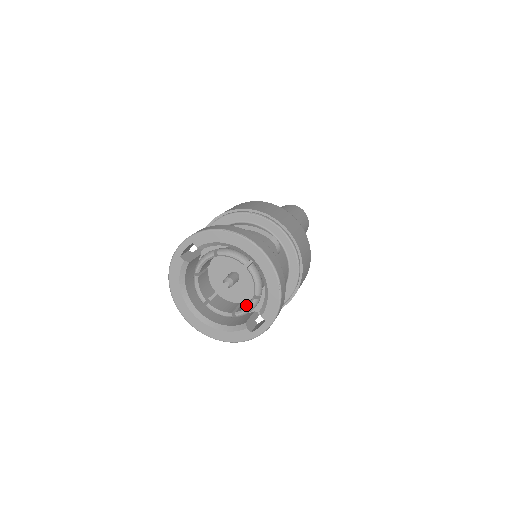
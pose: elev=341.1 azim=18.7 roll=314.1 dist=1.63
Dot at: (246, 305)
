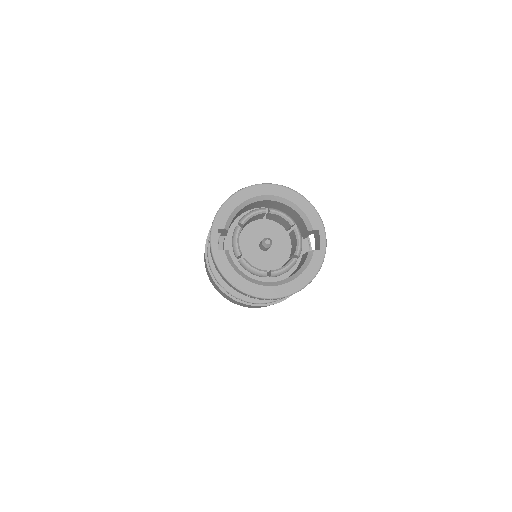
Dot at: (294, 246)
